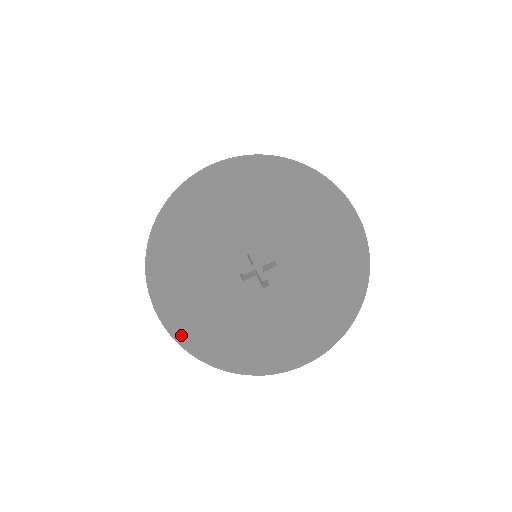
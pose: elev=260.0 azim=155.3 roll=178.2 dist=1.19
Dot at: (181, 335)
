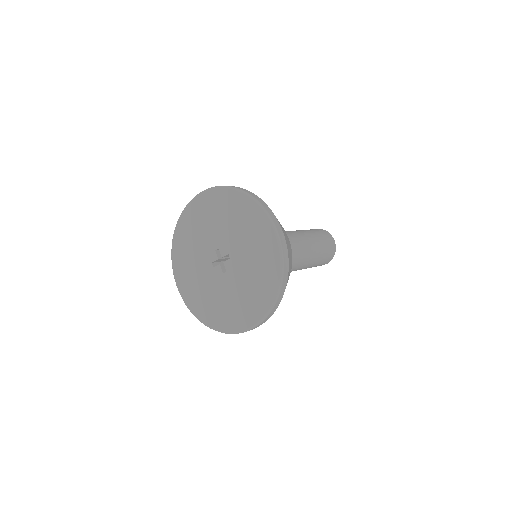
Dot at: (185, 297)
